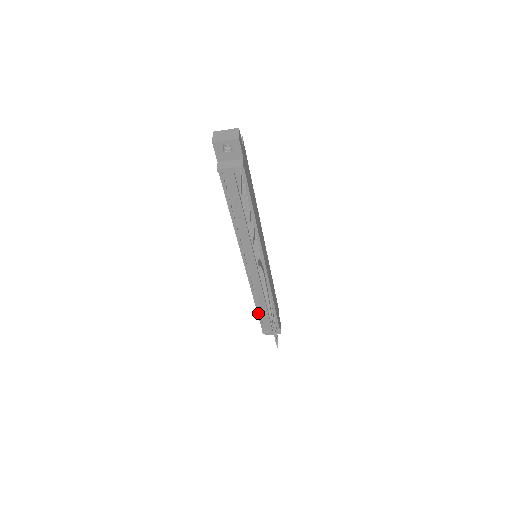
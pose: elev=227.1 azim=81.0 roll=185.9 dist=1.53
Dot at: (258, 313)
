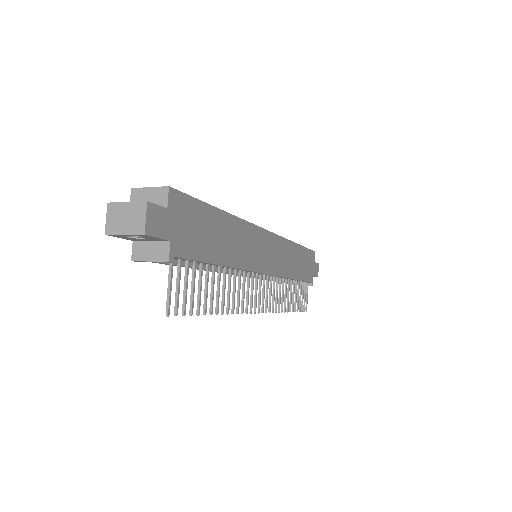
Dot at: occluded
